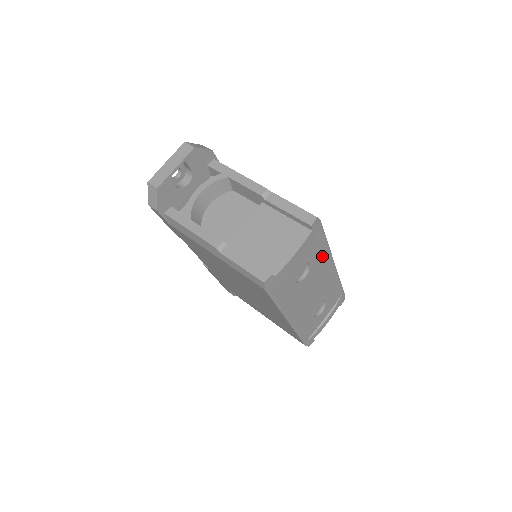
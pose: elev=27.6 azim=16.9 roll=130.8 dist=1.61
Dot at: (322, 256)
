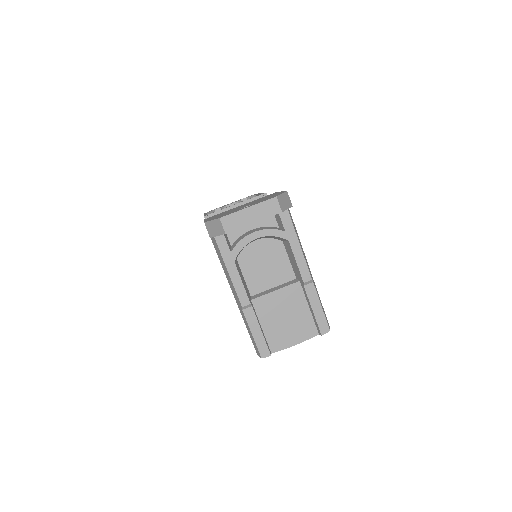
Dot at: occluded
